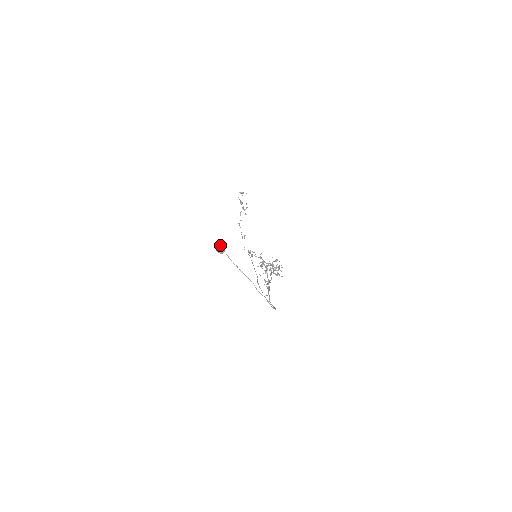
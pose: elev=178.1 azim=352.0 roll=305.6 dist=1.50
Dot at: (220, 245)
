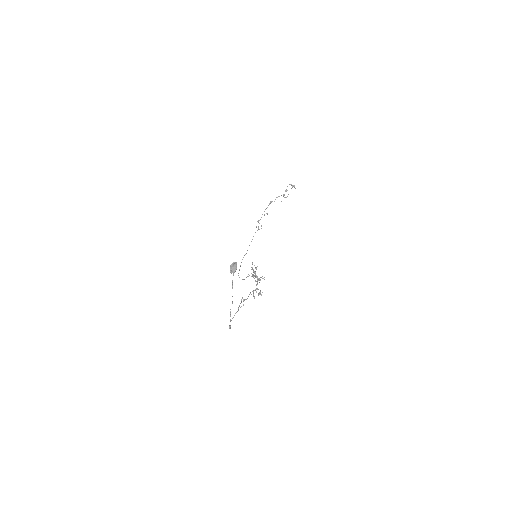
Dot at: (235, 267)
